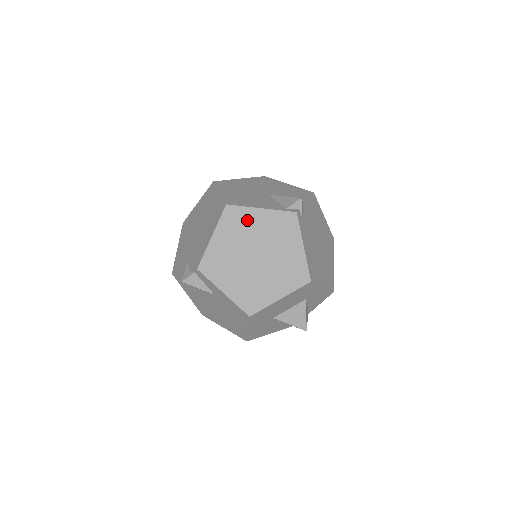
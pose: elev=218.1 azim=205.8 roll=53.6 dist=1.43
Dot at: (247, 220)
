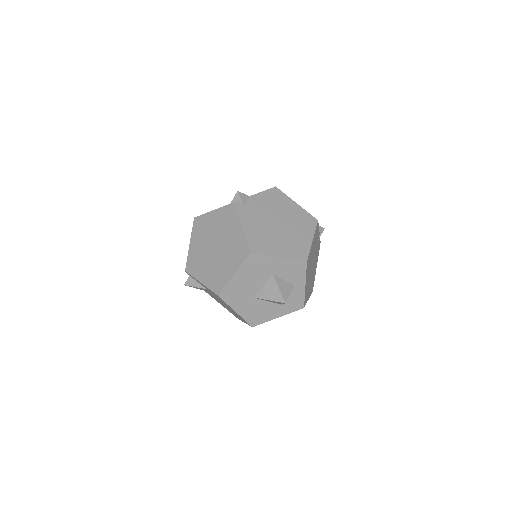
Dot at: (206, 223)
